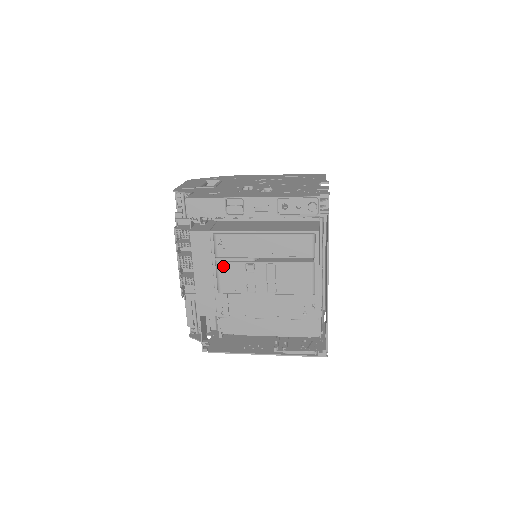
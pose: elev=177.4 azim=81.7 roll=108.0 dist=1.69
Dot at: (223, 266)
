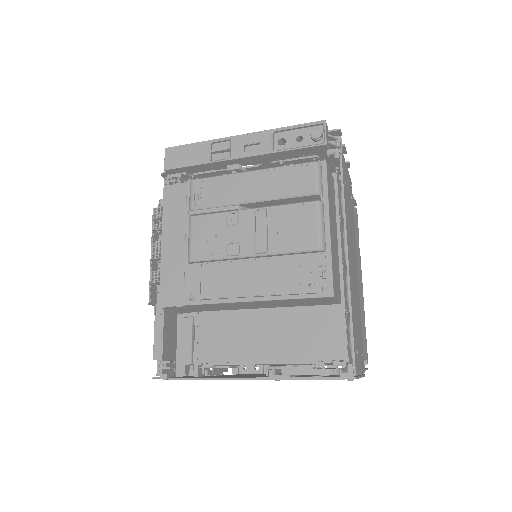
Dot at: (198, 221)
